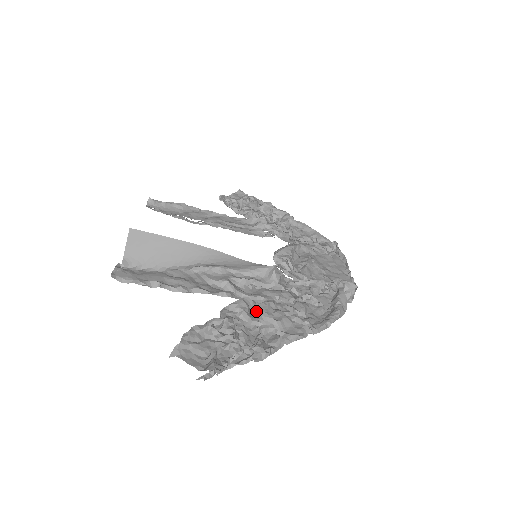
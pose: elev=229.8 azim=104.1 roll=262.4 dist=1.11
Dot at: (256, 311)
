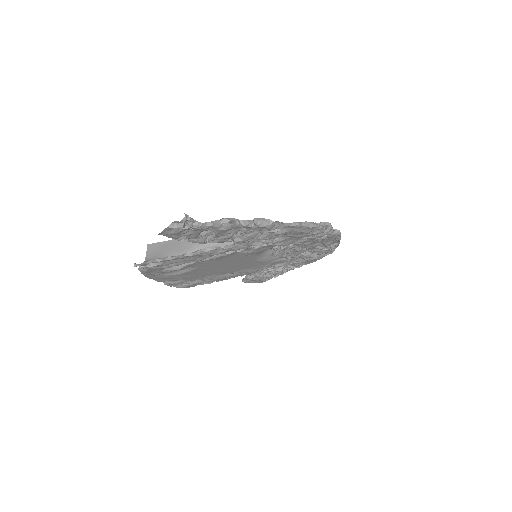
Dot at: (240, 238)
